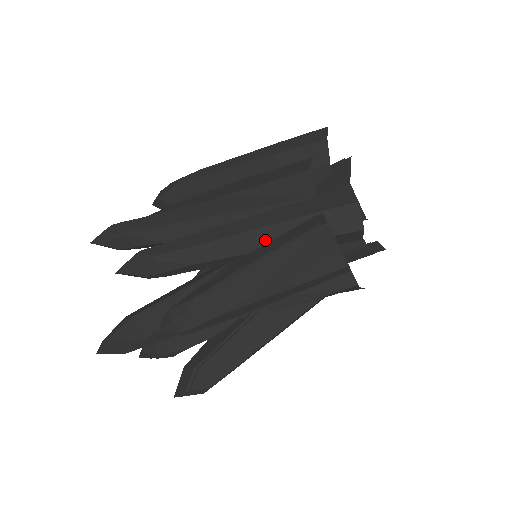
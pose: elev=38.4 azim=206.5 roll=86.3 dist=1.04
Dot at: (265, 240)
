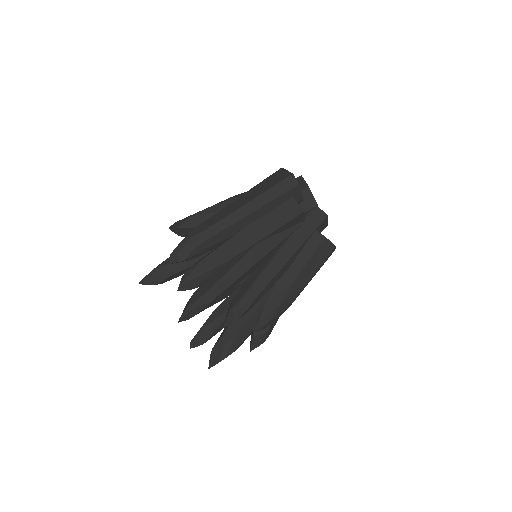
Dot at: (294, 259)
